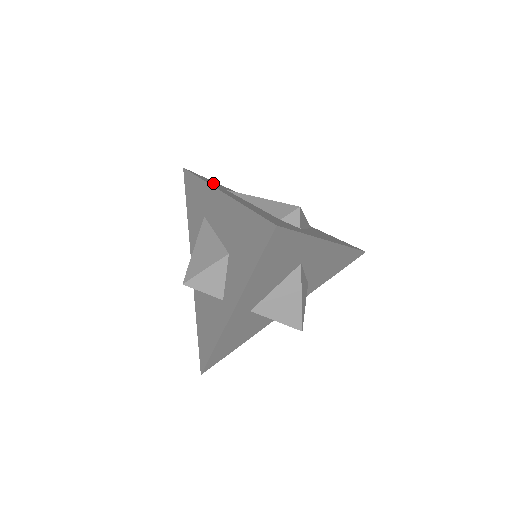
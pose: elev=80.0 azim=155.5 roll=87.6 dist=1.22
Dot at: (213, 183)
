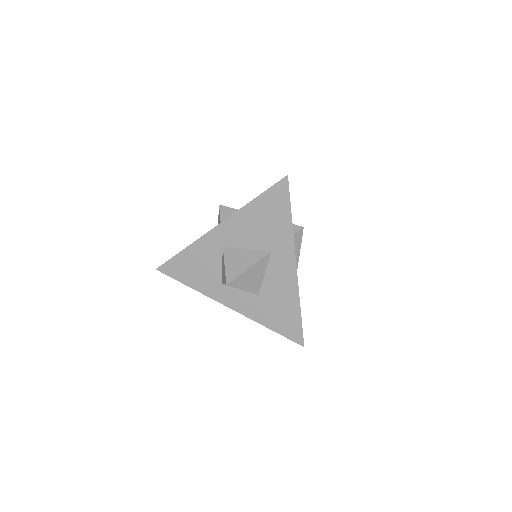
Dot at: occluded
